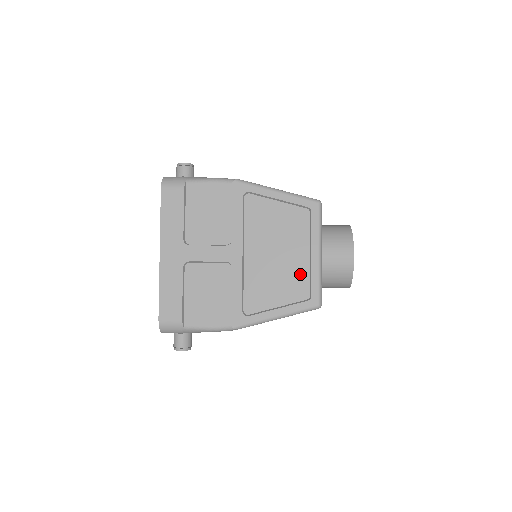
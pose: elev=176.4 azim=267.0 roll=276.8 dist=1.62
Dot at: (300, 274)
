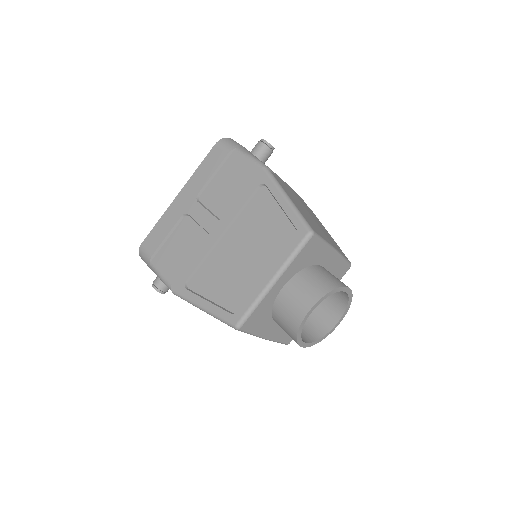
Dot at: (246, 286)
